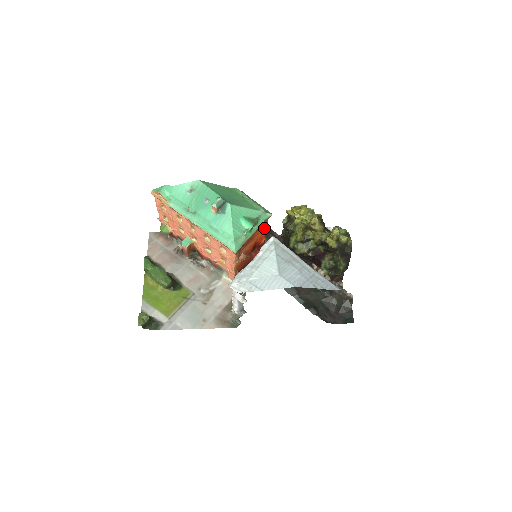
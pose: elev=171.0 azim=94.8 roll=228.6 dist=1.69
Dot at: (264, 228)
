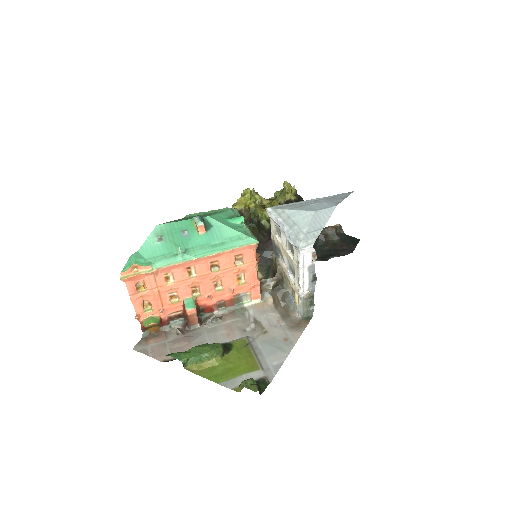
Dot at: occluded
